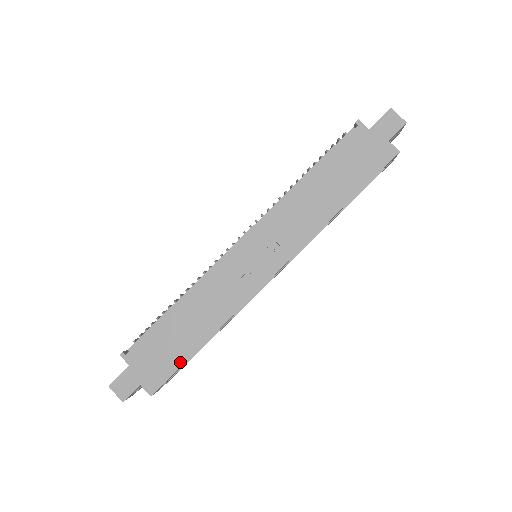
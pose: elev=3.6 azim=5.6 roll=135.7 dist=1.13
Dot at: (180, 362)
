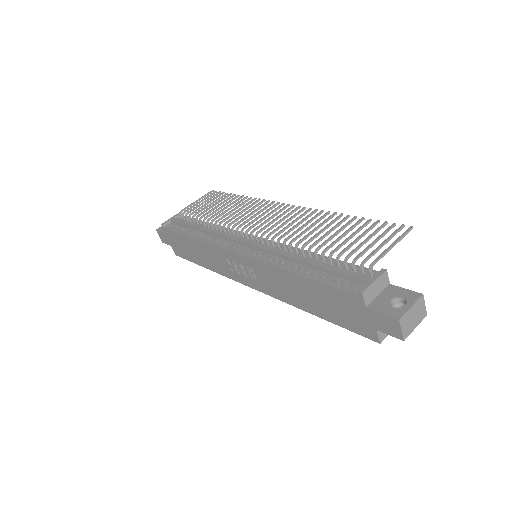
Dot at: (191, 260)
